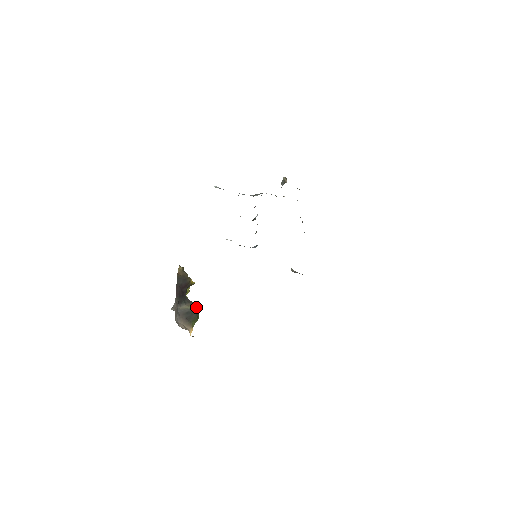
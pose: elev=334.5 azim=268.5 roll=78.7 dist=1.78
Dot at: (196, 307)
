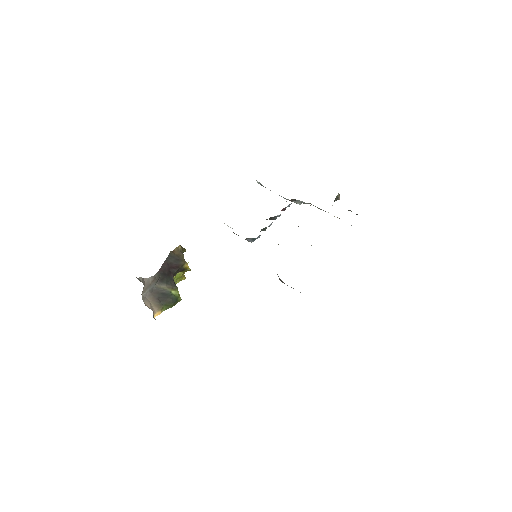
Dot at: (178, 293)
